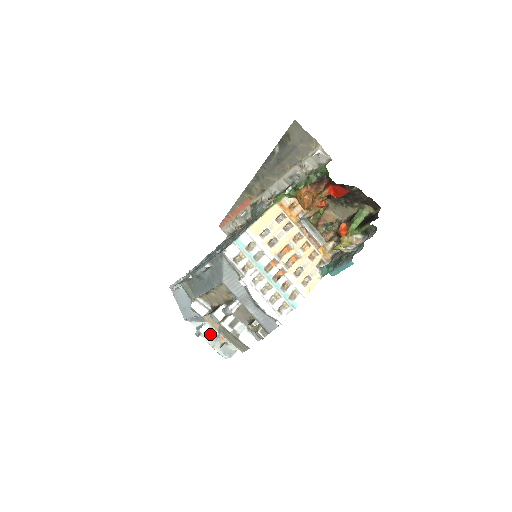
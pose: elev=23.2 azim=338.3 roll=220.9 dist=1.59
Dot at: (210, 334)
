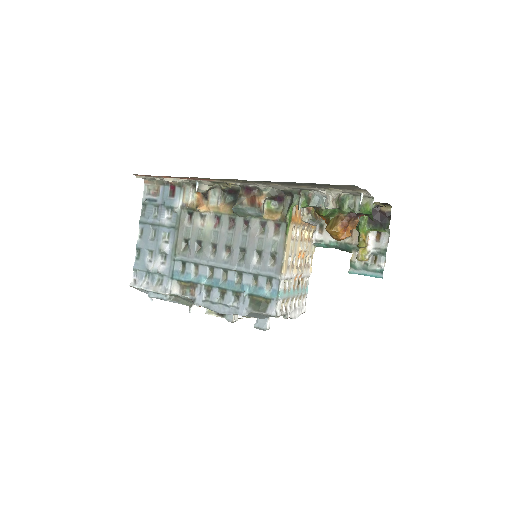
Dot at: occluded
